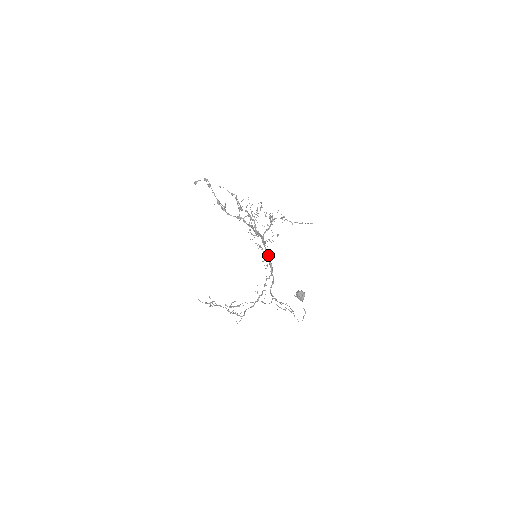
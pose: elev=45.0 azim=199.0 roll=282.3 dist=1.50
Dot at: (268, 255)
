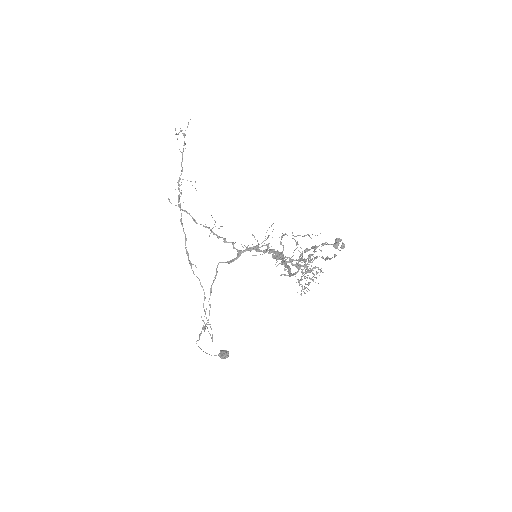
Dot at: (261, 251)
